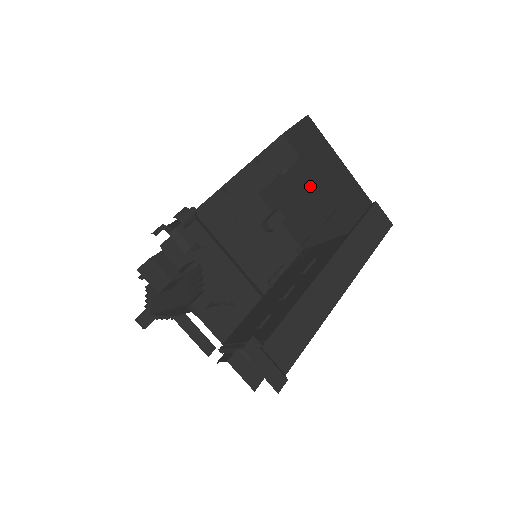
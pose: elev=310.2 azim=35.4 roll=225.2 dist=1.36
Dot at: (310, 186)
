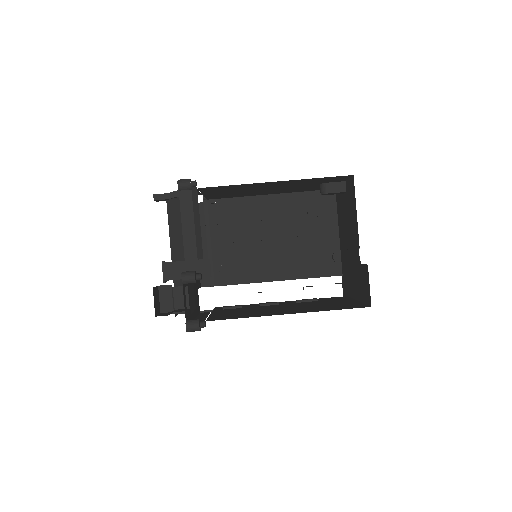
Dot at: (353, 250)
